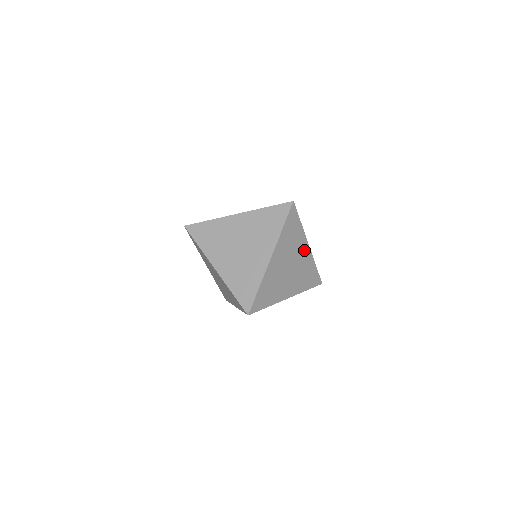
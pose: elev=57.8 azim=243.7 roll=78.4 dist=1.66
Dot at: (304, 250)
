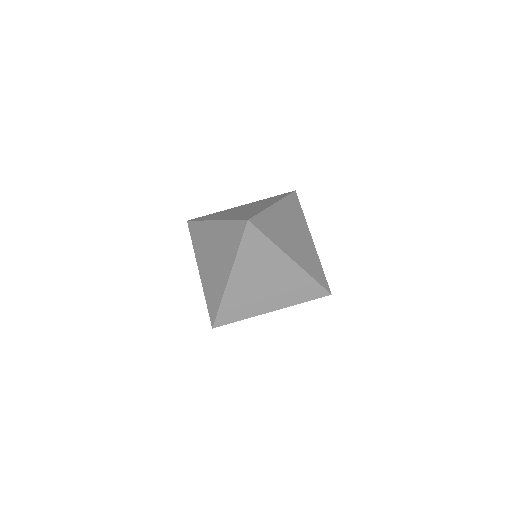
Dot at: occluded
